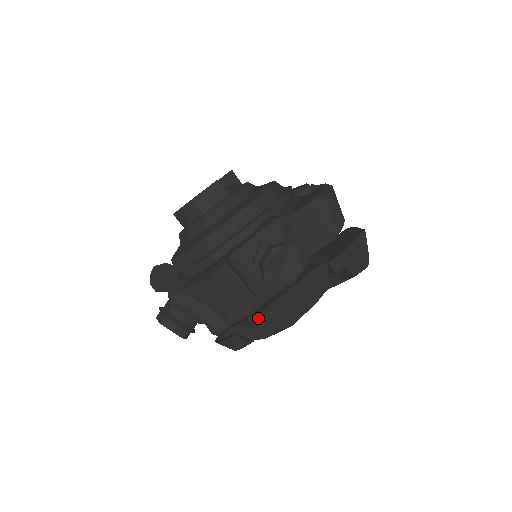
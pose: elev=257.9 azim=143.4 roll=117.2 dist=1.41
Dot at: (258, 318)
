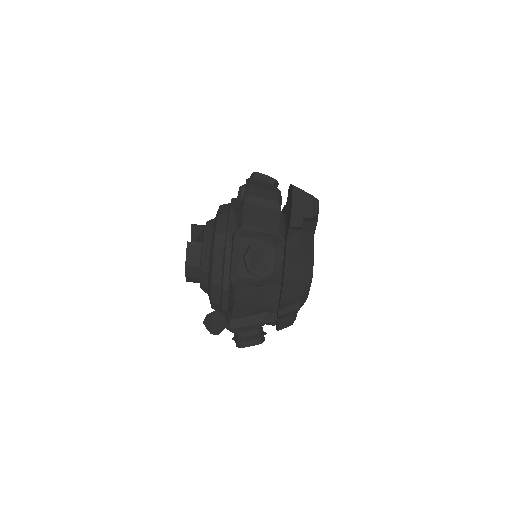
Dot at: (285, 295)
